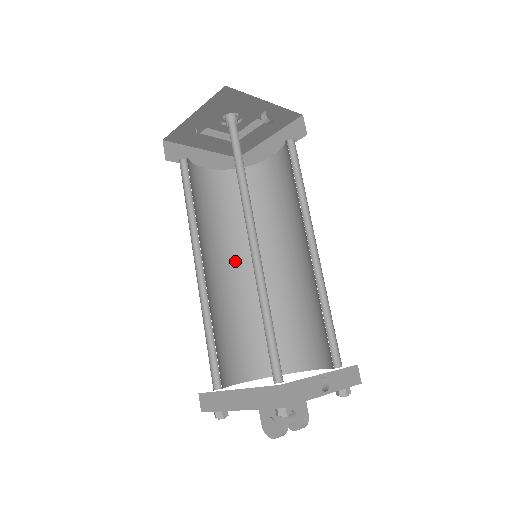
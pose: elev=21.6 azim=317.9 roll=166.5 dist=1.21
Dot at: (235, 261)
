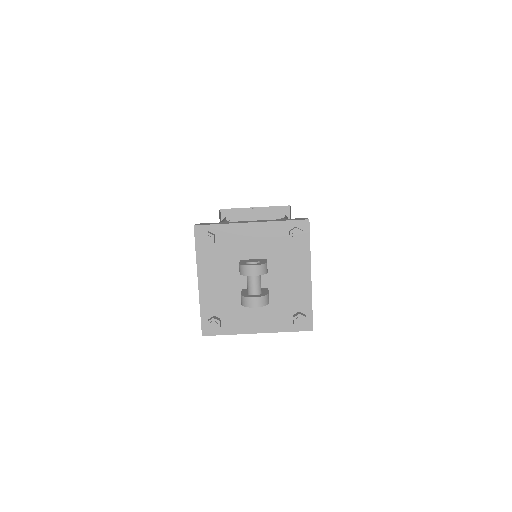
Dot at: occluded
